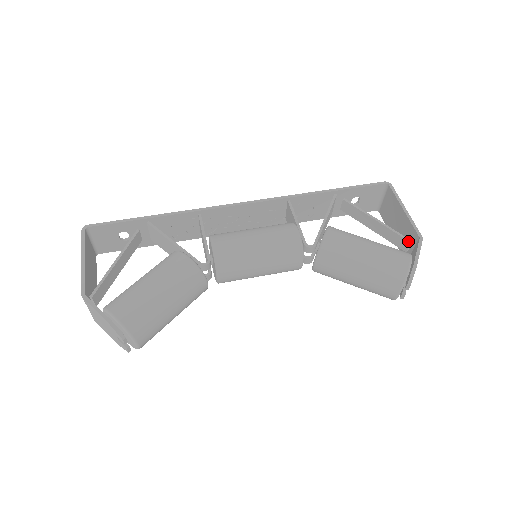
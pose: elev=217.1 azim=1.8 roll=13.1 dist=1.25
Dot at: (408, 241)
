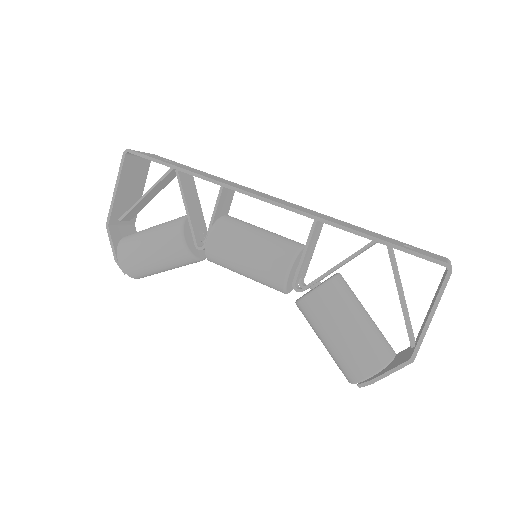
Dot at: (410, 343)
